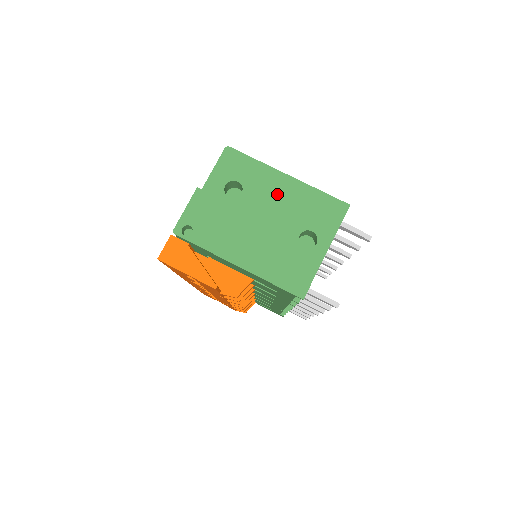
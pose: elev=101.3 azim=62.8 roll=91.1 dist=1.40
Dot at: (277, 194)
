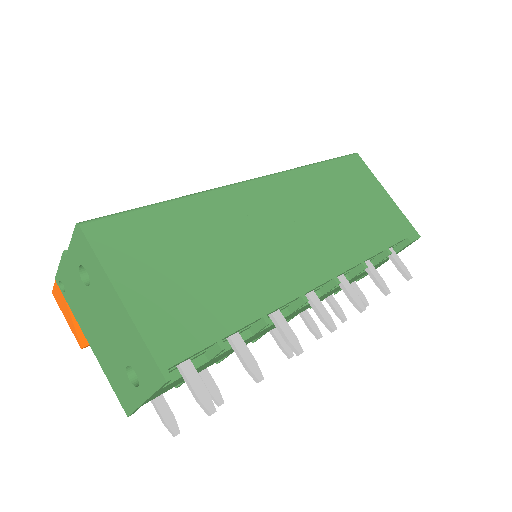
Dot at: (112, 311)
